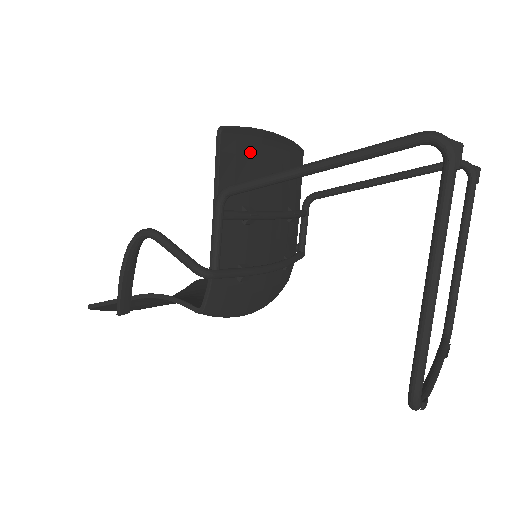
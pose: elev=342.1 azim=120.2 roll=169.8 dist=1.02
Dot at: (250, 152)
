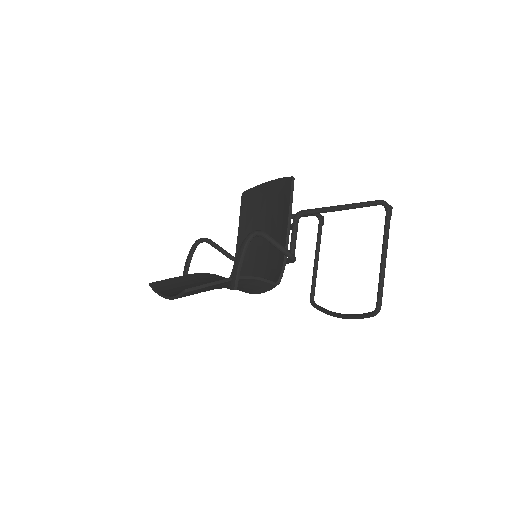
Dot at: occluded
